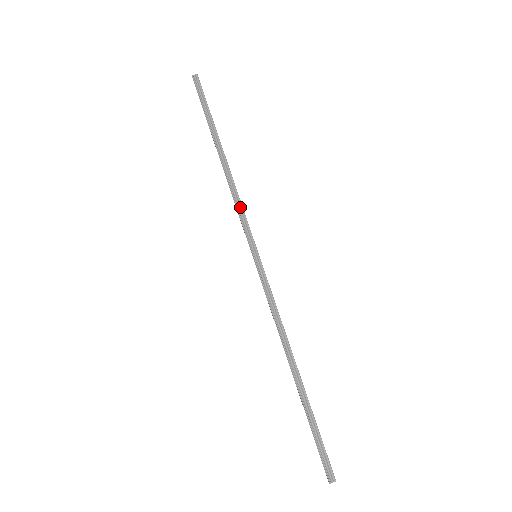
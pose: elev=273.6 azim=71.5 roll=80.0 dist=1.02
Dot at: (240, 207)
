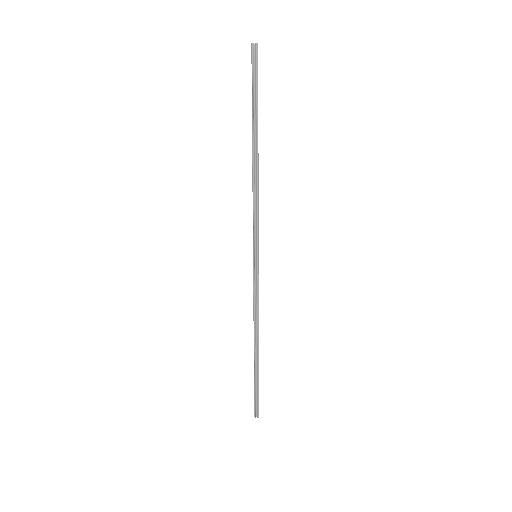
Dot at: (256, 210)
